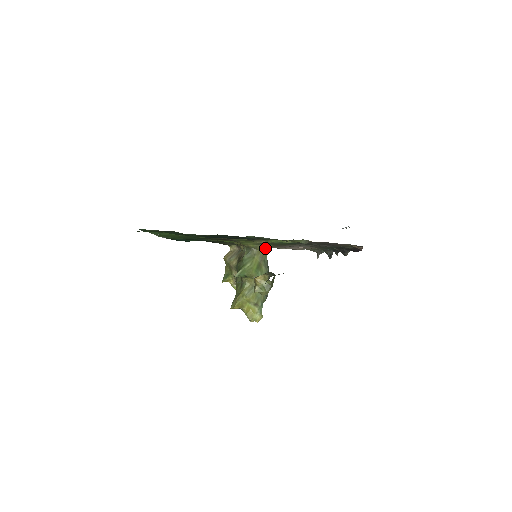
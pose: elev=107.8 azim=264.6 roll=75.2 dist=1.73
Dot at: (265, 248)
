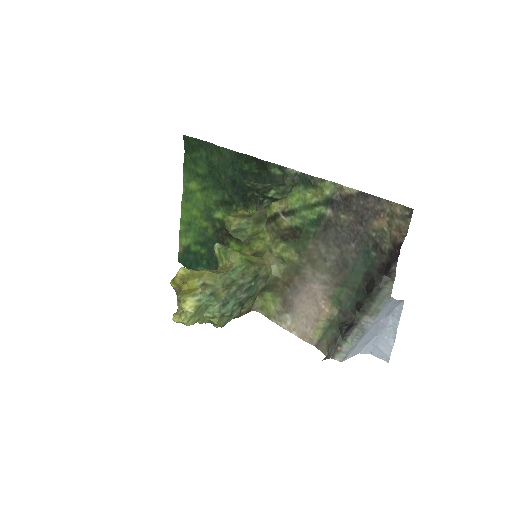
Dot at: (272, 263)
